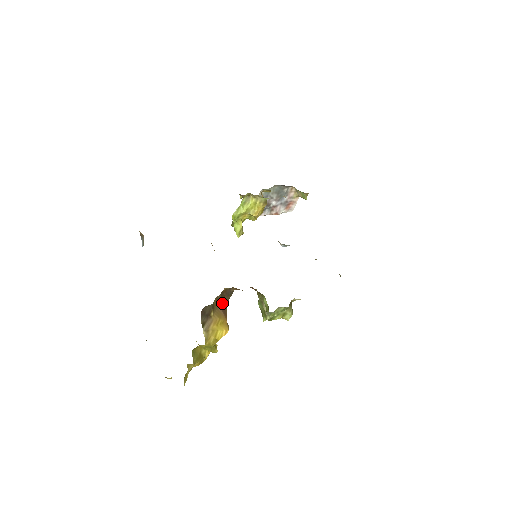
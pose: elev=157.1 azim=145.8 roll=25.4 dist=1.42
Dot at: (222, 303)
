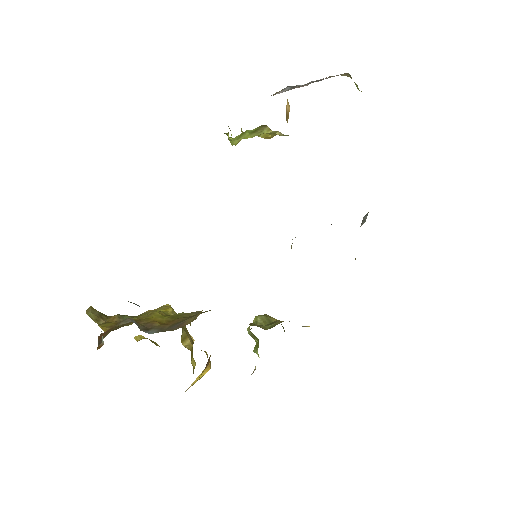
Dot at: occluded
